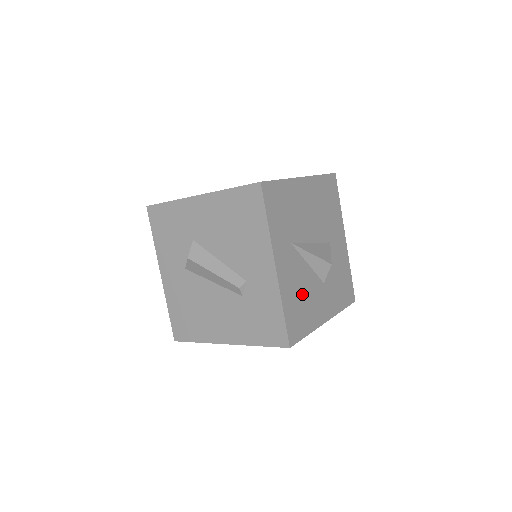
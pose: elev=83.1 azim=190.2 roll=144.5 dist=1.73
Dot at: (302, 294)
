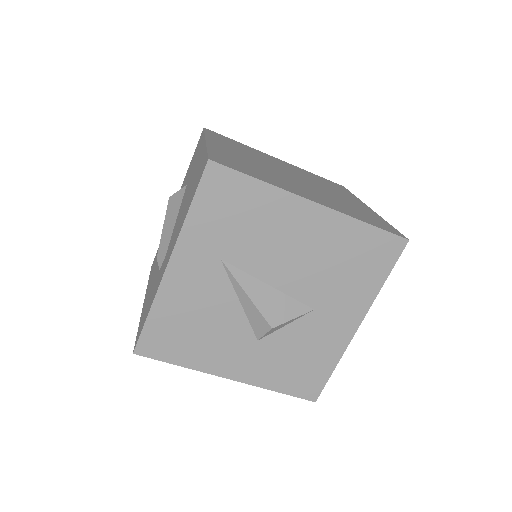
Dot at: (200, 322)
